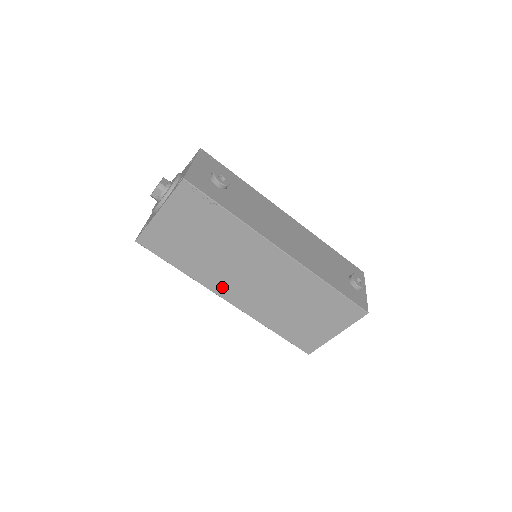
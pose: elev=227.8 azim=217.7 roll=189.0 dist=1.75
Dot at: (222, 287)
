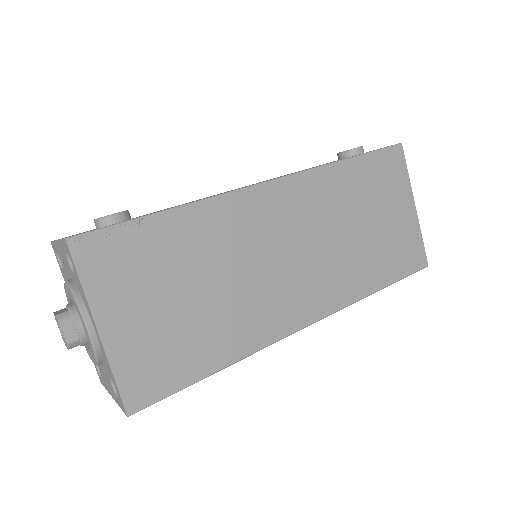
Dot at: (281, 317)
